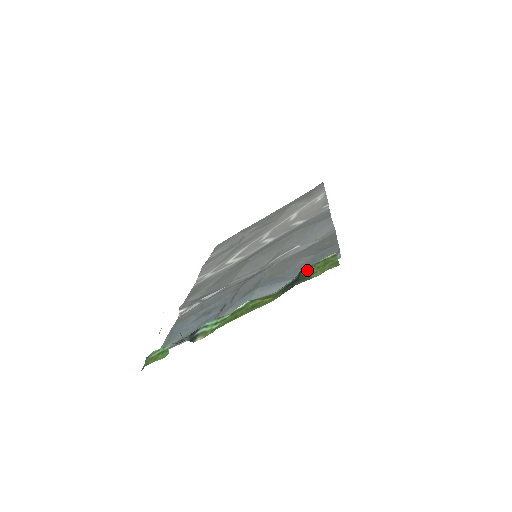
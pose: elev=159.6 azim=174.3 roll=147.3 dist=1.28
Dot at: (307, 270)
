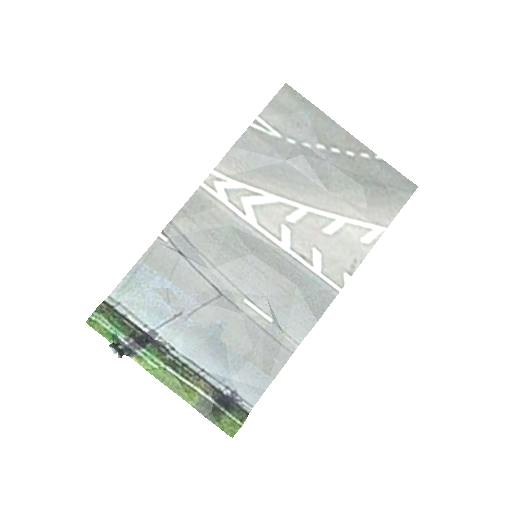
Dot at: (220, 415)
